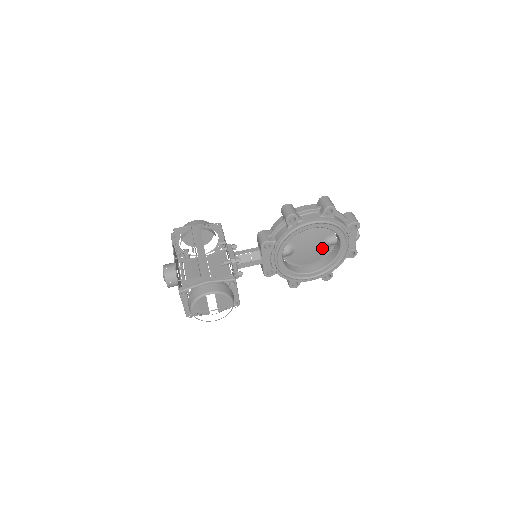
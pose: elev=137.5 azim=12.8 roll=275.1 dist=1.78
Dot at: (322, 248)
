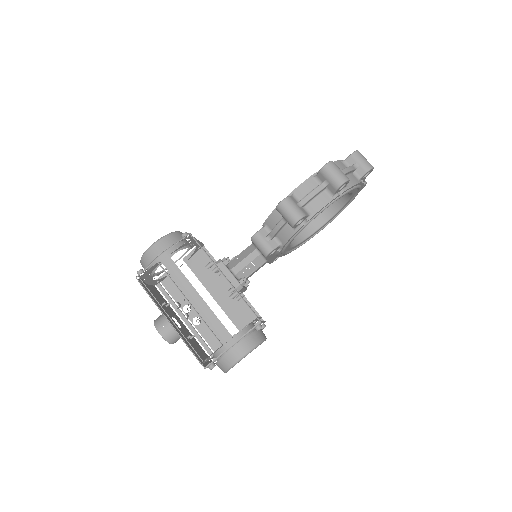
Dot at: occluded
